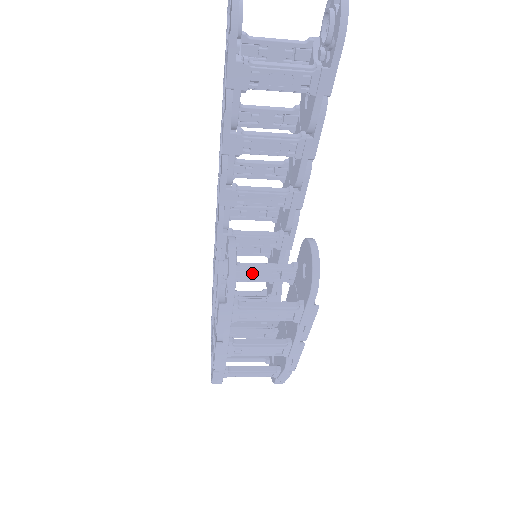
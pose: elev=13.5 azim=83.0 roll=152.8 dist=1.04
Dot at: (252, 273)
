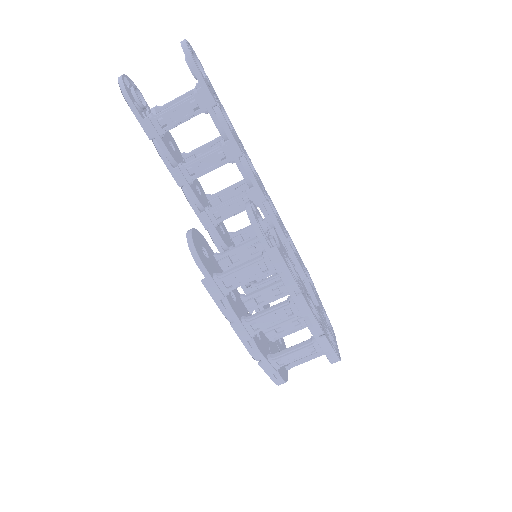
Dot at: (234, 257)
